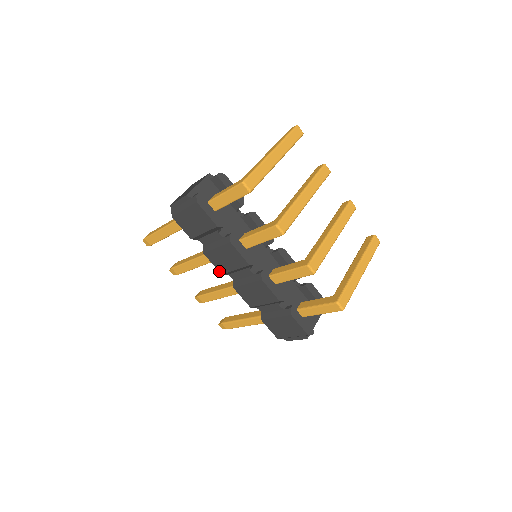
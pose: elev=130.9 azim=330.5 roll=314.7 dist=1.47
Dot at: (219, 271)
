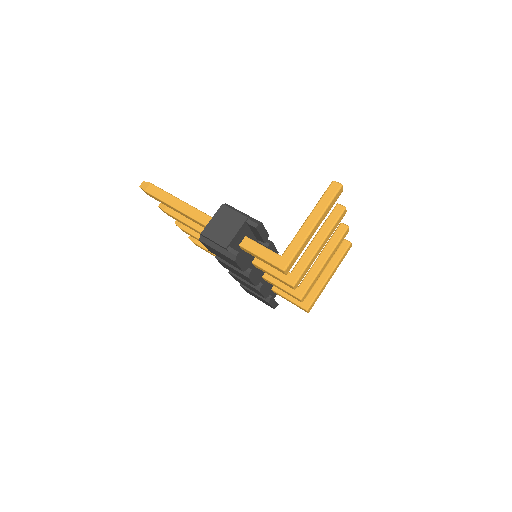
Dot at: (223, 266)
